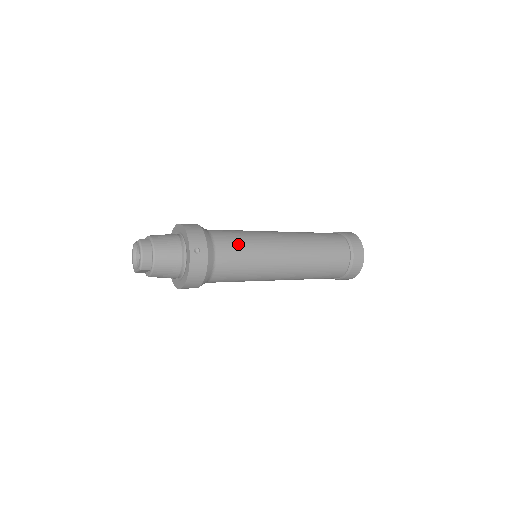
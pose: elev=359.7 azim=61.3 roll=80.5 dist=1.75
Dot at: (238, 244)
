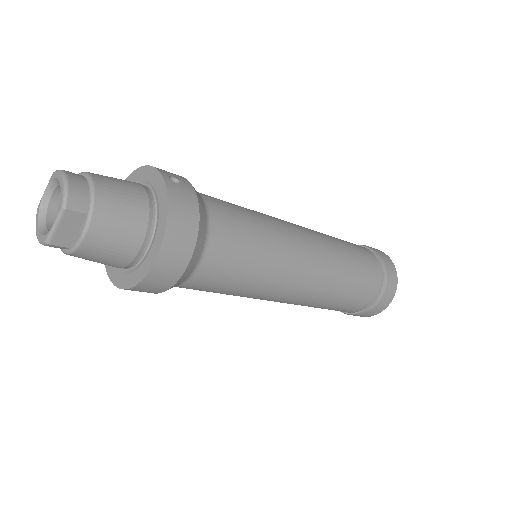
Dot at: (233, 204)
